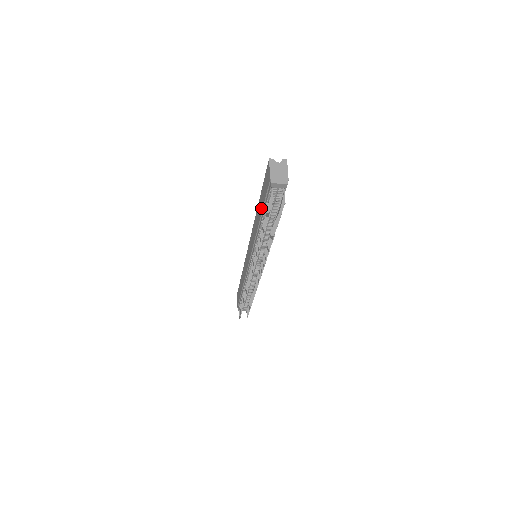
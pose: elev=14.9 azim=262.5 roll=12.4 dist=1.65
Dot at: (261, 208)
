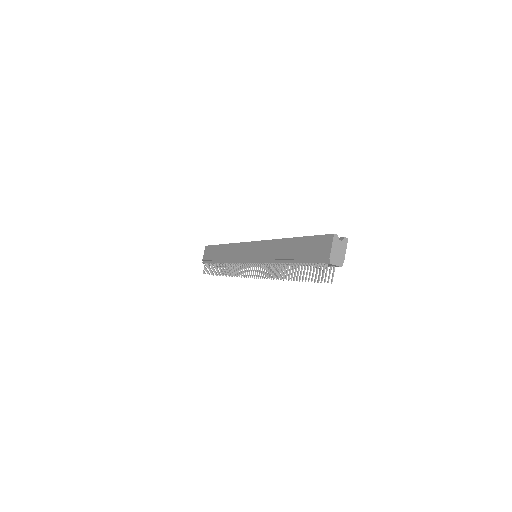
Dot at: (297, 254)
